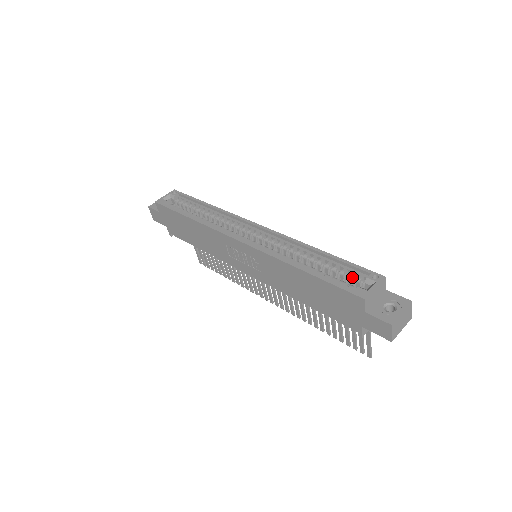
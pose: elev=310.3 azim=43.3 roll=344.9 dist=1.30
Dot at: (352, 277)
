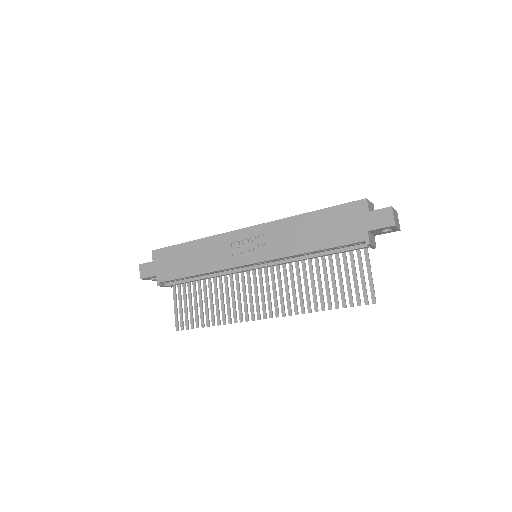
Dot at: occluded
